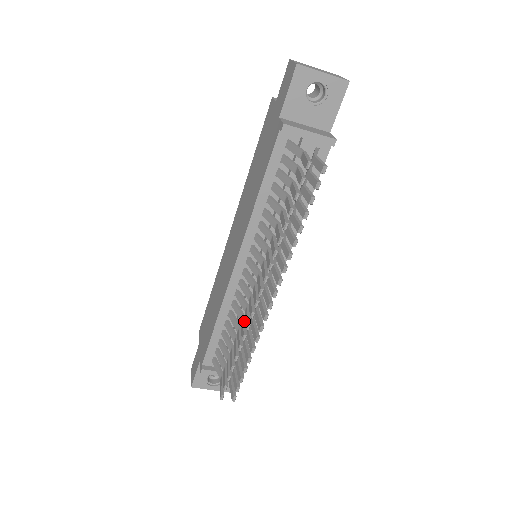
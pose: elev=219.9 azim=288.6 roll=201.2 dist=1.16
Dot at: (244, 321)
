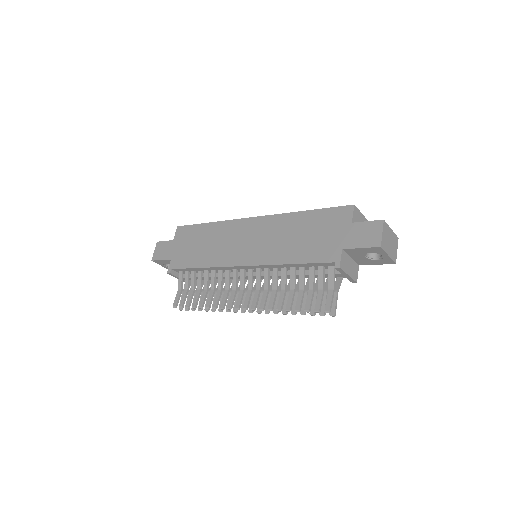
Dot at: (221, 294)
